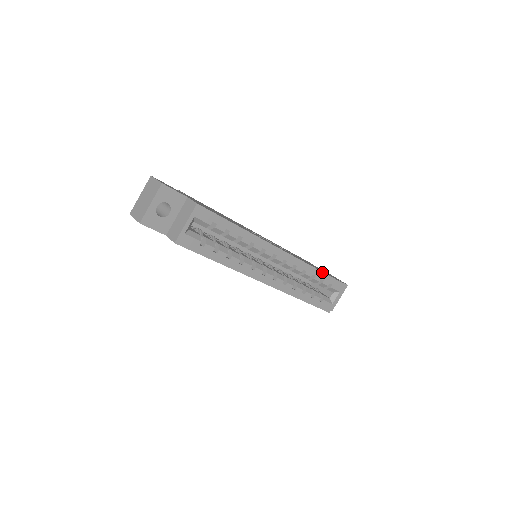
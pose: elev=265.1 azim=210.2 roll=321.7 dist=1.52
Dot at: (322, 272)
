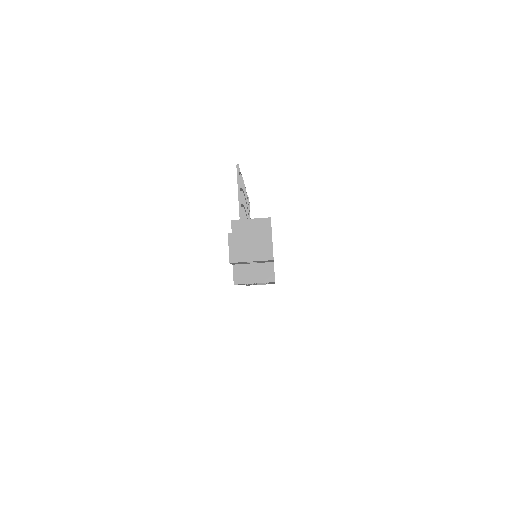
Dot at: occluded
